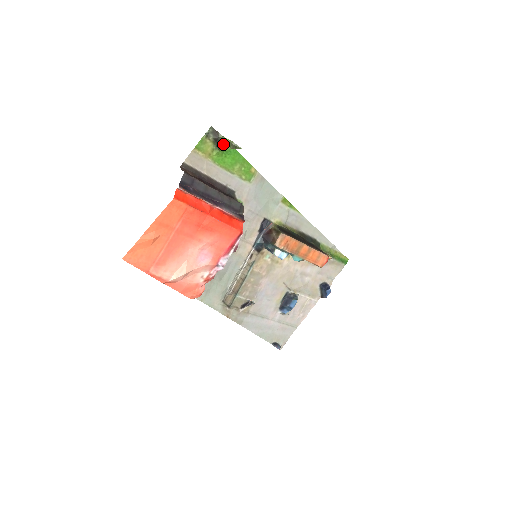
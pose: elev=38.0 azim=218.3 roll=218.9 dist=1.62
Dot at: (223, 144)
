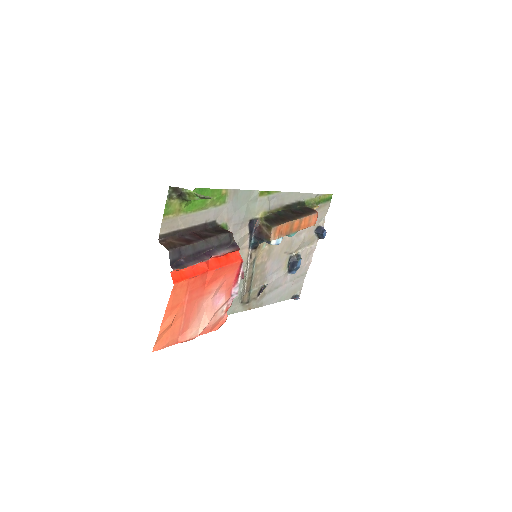
Dot at: (189, 196)
